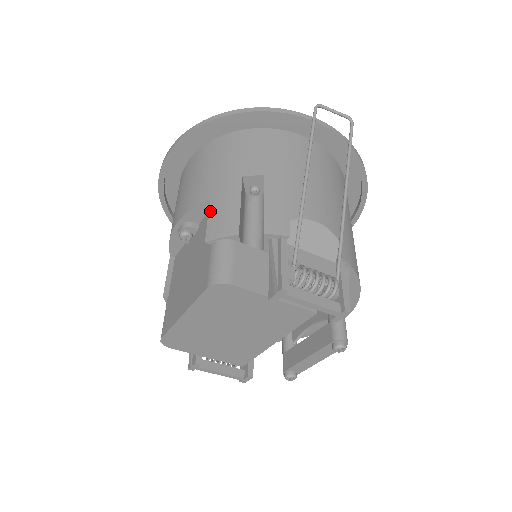
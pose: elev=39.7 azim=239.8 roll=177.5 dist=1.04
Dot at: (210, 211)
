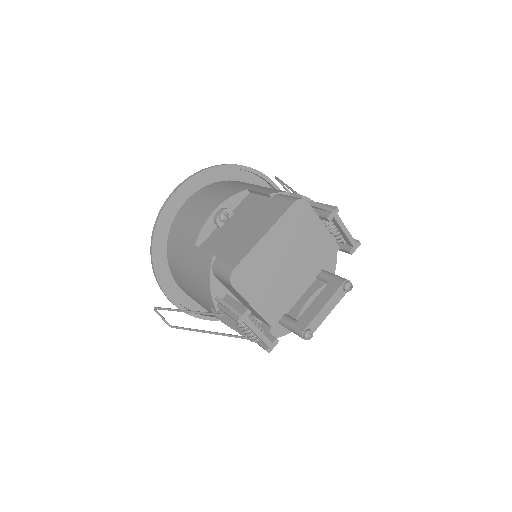
Dot at: (255, 190)
